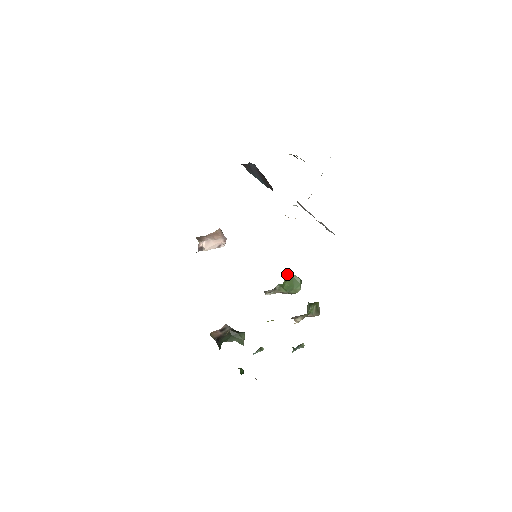
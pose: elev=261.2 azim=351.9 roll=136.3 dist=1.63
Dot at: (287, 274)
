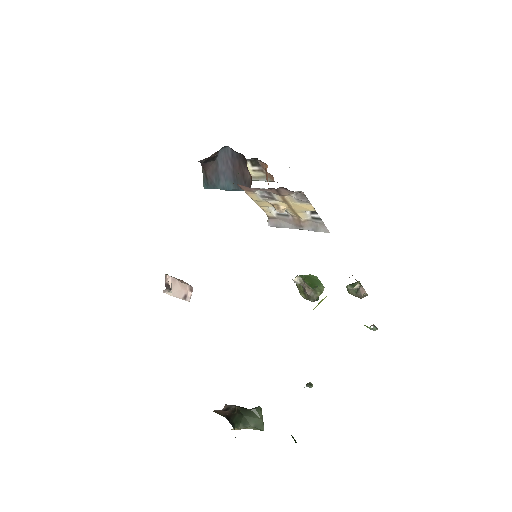
Dot at: occluded
